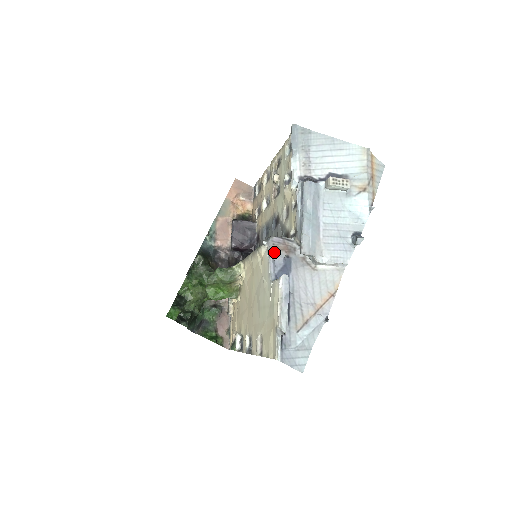
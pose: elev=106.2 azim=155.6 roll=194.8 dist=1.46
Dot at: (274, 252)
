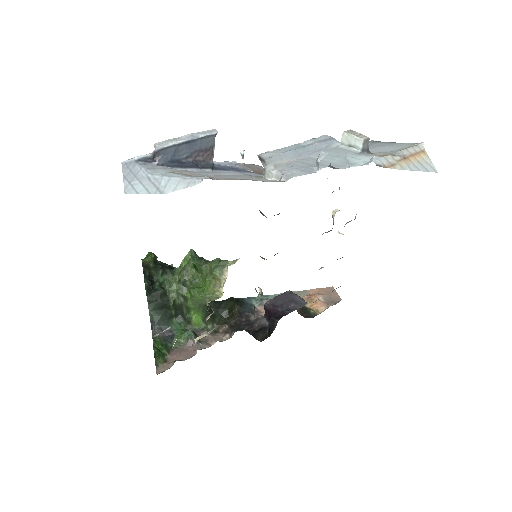
Dot at: (244, 166)
